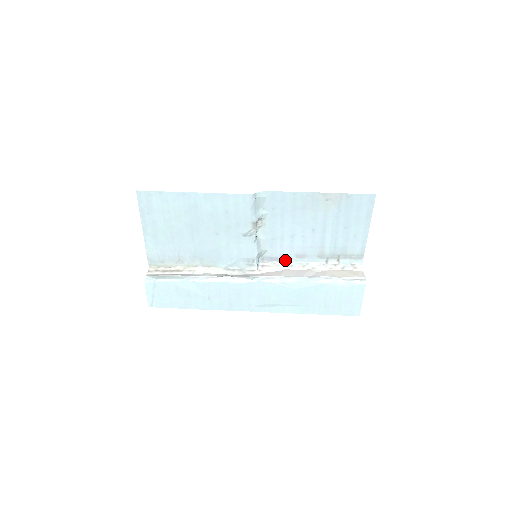
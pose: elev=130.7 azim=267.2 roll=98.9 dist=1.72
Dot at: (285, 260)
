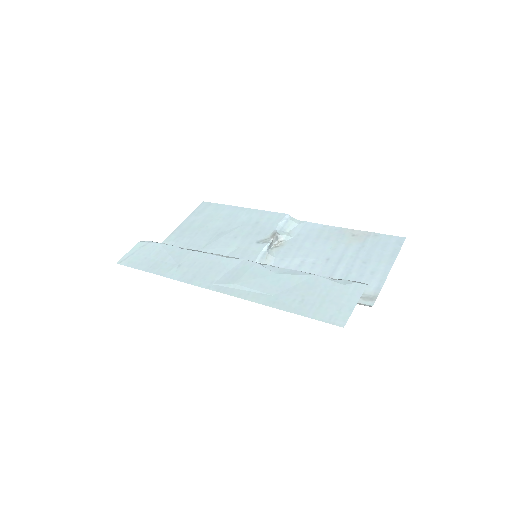
Dot at: occluded
